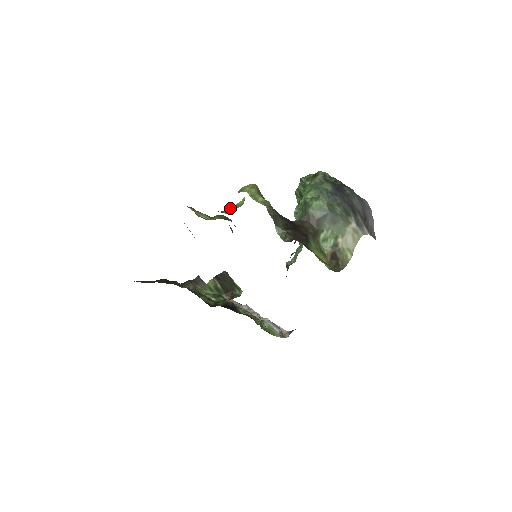
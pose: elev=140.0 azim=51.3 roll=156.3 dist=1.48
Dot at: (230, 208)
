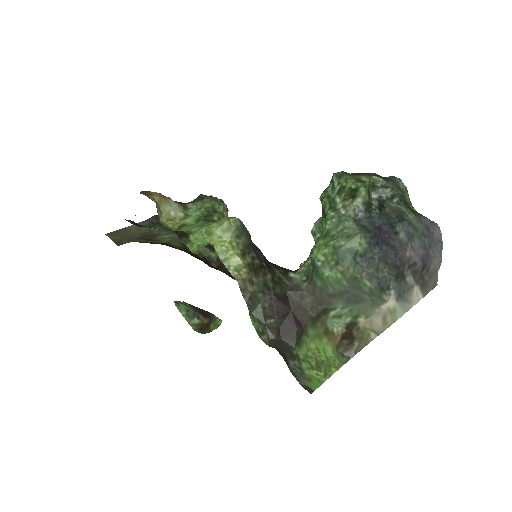
Dot at: (201, 232)
